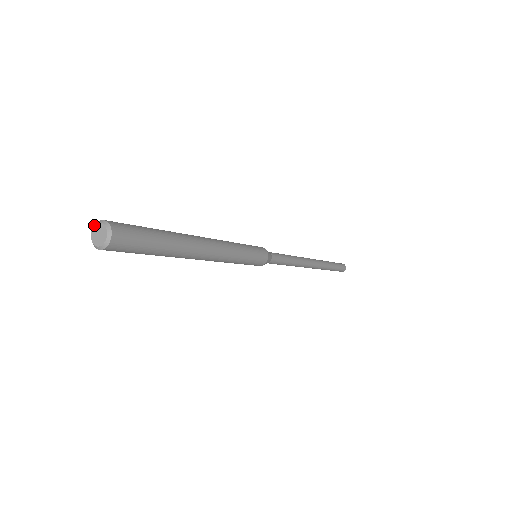
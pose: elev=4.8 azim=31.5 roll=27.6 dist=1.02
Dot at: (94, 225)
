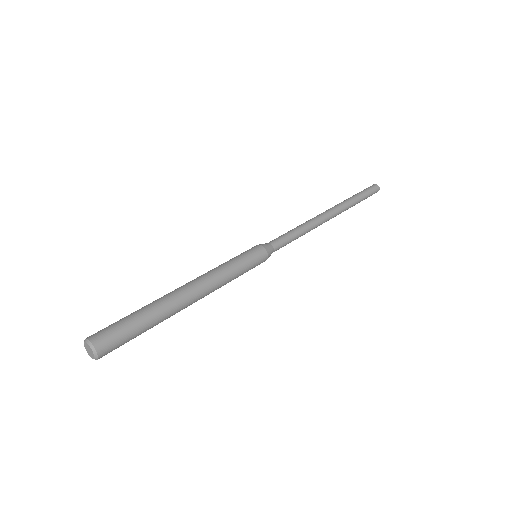
Dot at: occluded
